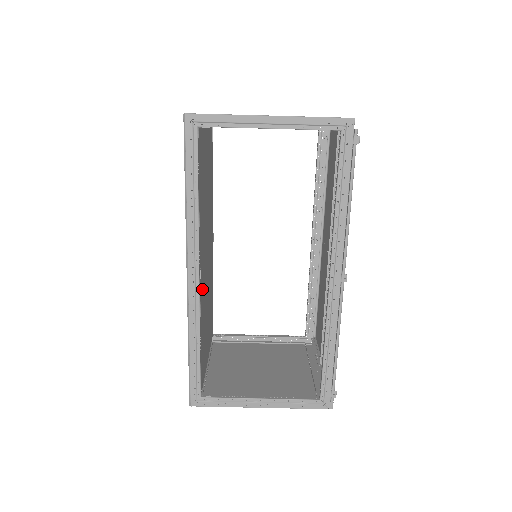
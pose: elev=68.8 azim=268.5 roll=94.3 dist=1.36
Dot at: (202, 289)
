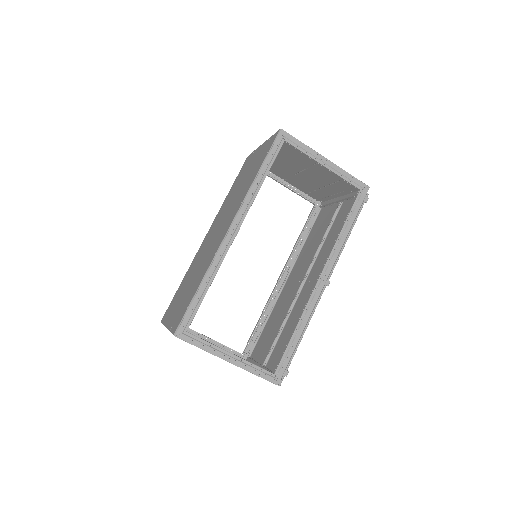
Dot at: occluded
